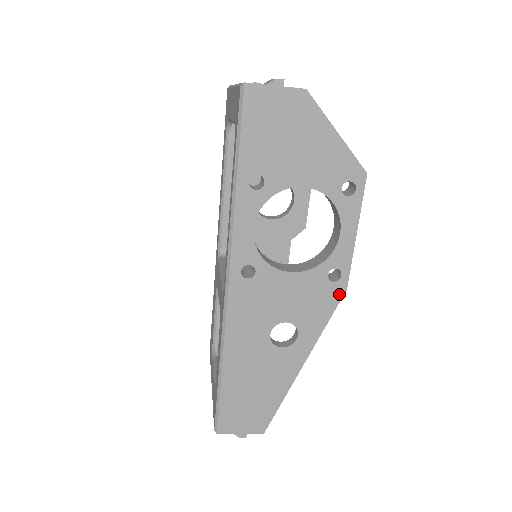
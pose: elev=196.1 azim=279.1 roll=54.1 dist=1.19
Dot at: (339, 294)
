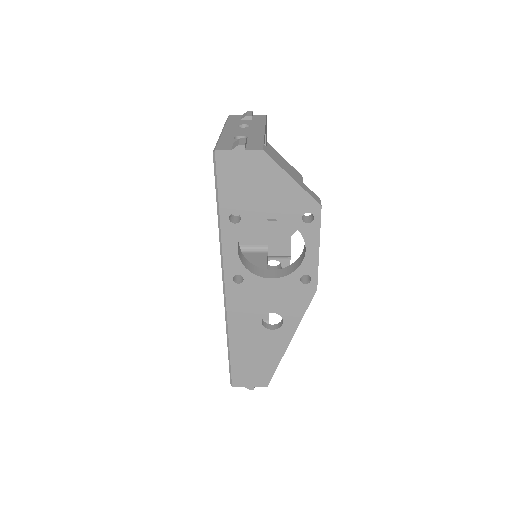
Dot at: (311, 293)
